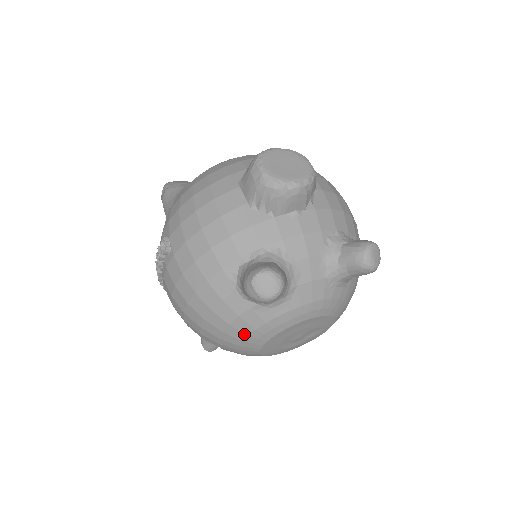
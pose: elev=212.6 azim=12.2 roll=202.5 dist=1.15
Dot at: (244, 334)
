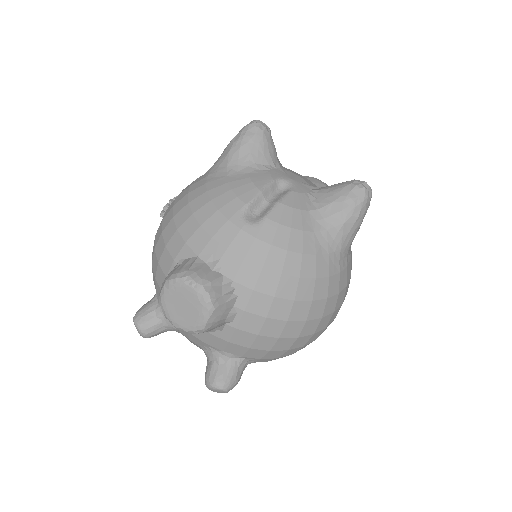
Dot at: occluded
